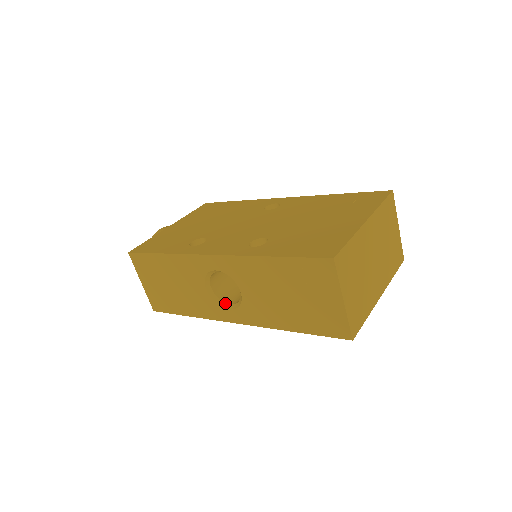
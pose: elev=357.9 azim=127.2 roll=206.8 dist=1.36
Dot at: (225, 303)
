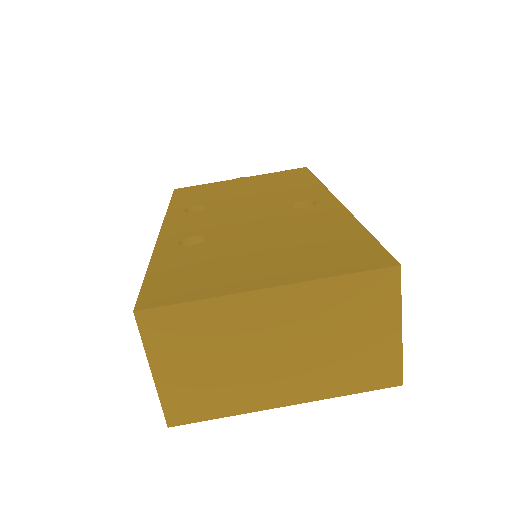
Dot at: occluded
